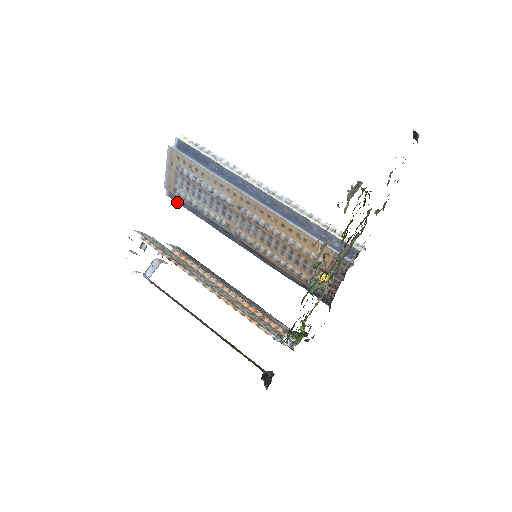
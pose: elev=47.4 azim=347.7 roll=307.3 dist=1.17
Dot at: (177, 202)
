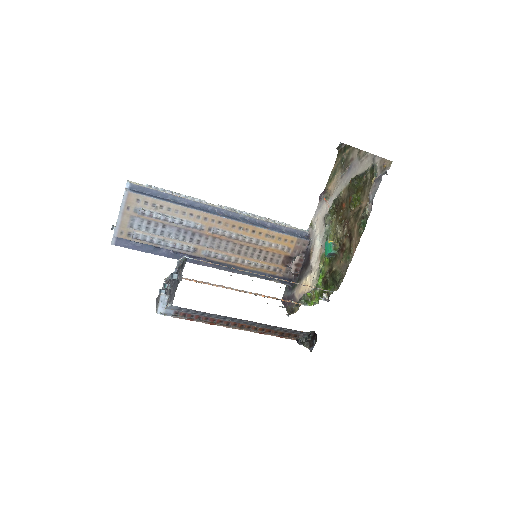
Dot at: occluded
